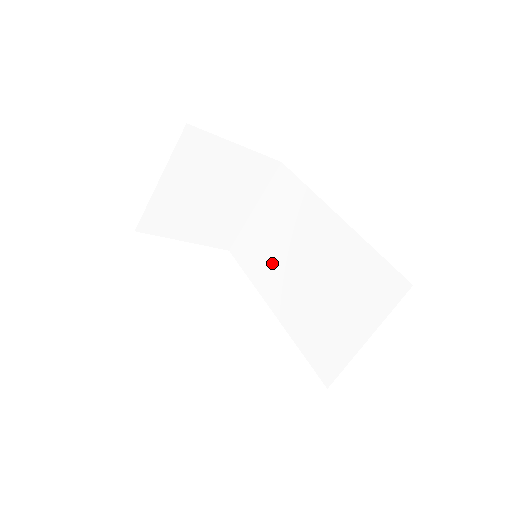
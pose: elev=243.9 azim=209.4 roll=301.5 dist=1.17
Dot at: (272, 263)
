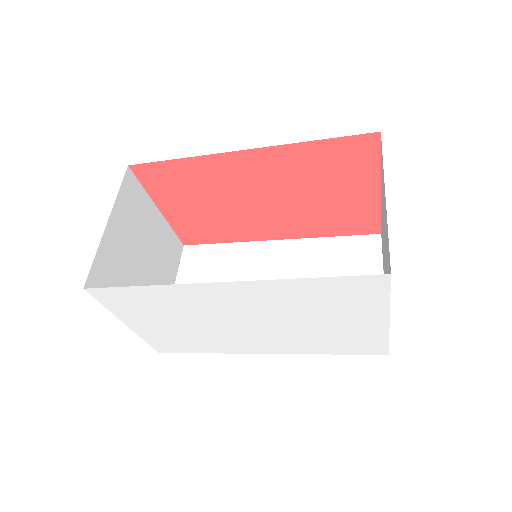
Dot at: occluded
